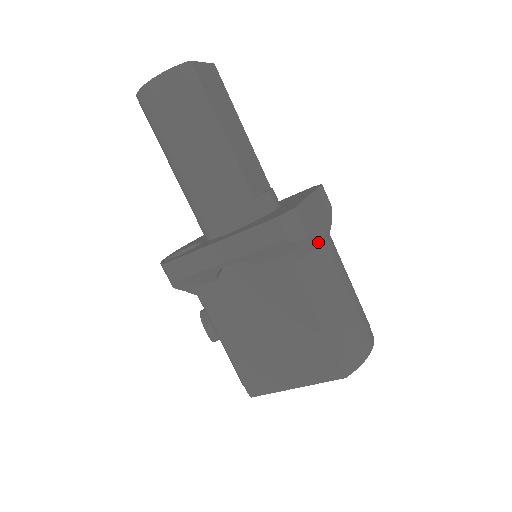
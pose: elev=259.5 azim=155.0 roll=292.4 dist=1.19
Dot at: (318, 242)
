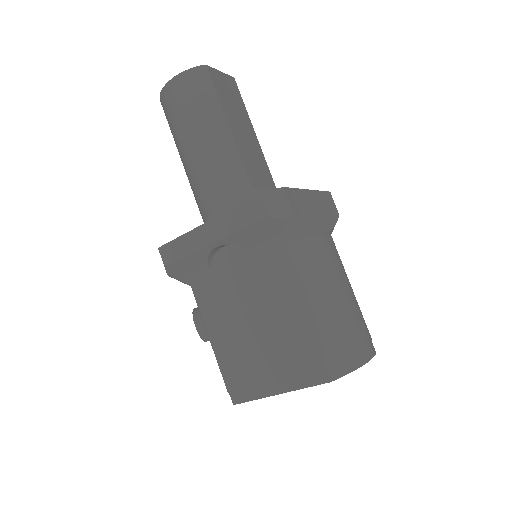
Dot at: (310, 231)
